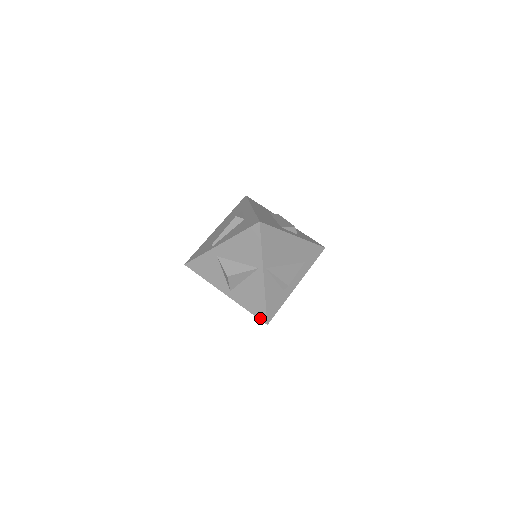
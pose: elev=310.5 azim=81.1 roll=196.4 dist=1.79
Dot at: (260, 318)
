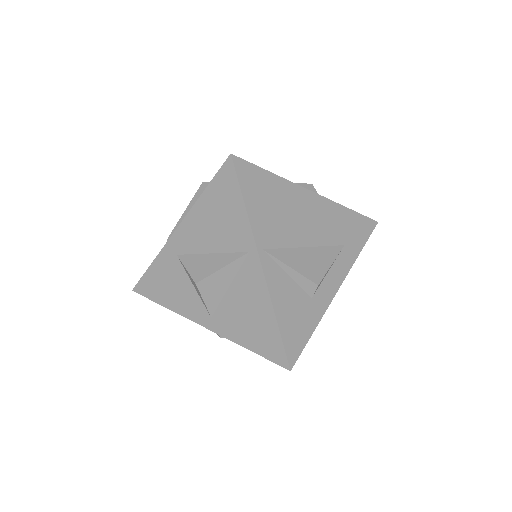
Dot at: (274, 359)
